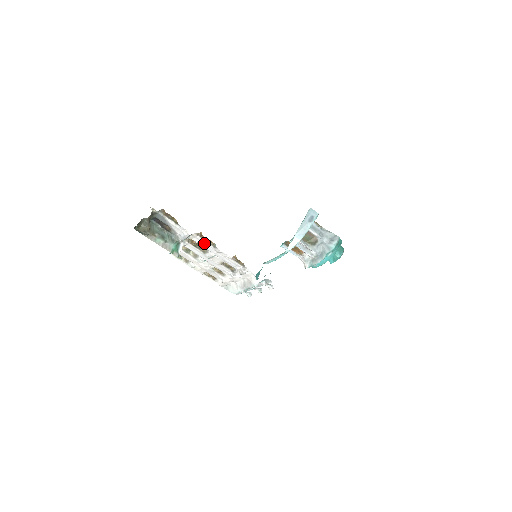
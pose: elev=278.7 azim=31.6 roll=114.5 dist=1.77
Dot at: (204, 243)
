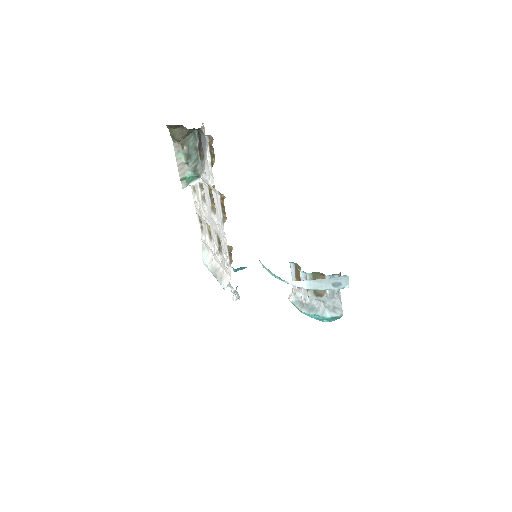
Dot at: (219, 206)
